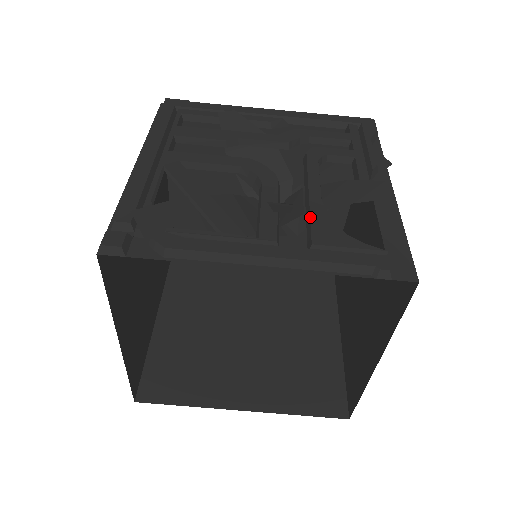
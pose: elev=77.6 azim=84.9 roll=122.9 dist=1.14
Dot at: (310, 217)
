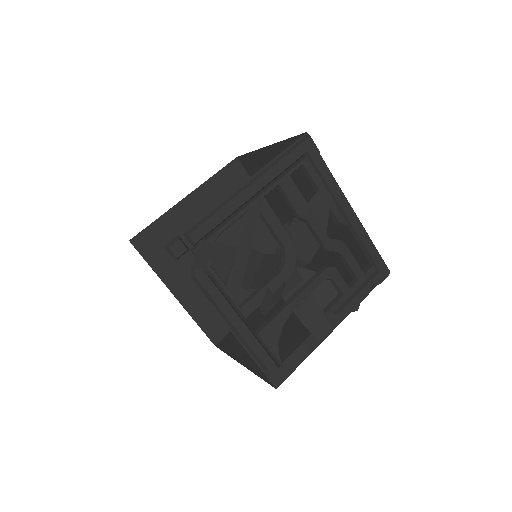
Dot at: (276, 317)
